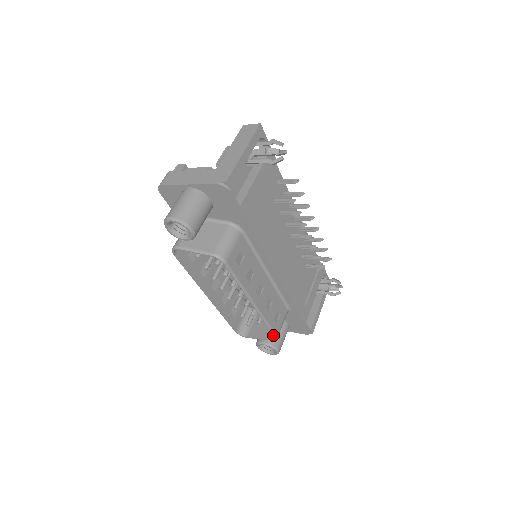
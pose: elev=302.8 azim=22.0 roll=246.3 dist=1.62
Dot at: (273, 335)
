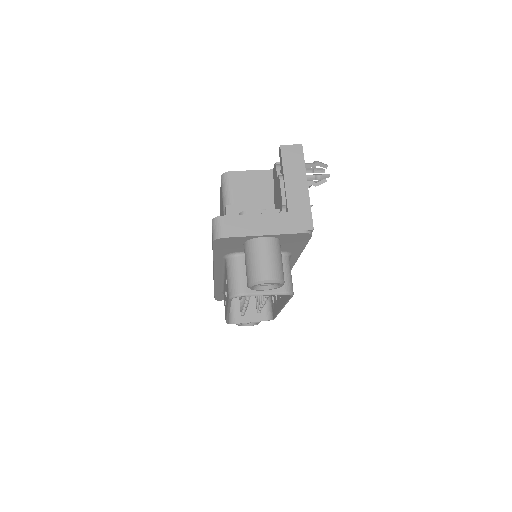
Dot at: (274, 318)
